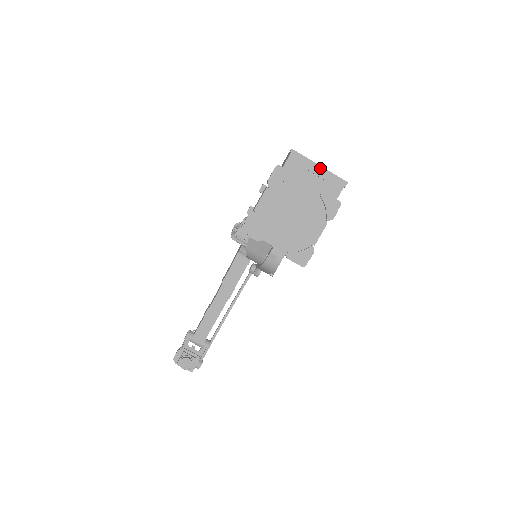
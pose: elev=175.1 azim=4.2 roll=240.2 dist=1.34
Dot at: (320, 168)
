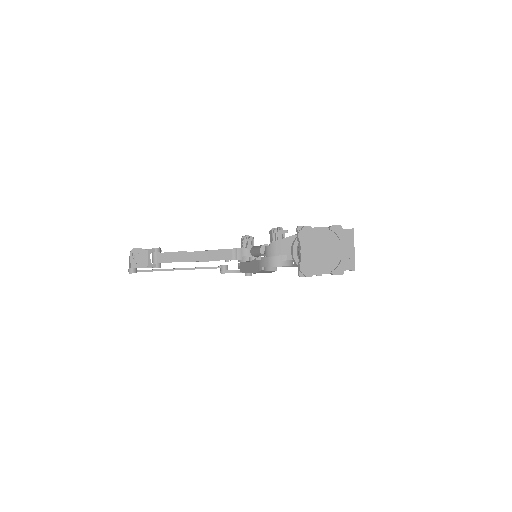
Dot at: (353, 250)
